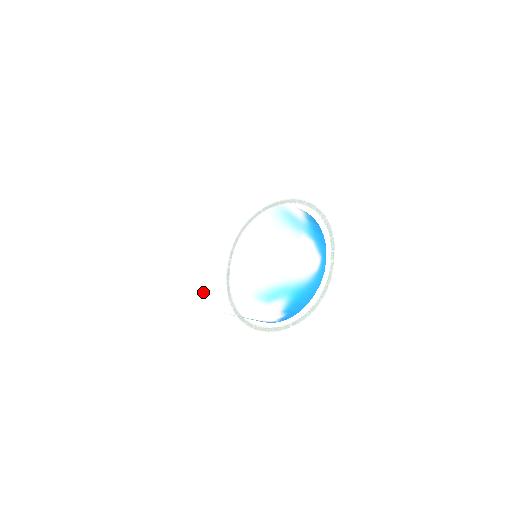
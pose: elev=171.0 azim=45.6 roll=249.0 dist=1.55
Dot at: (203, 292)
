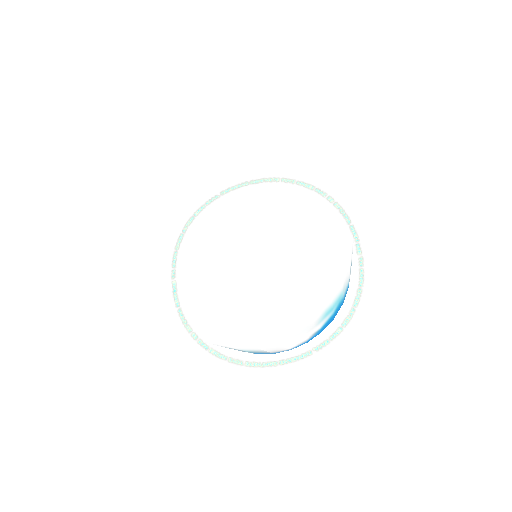
Dot at: (298, 314)
